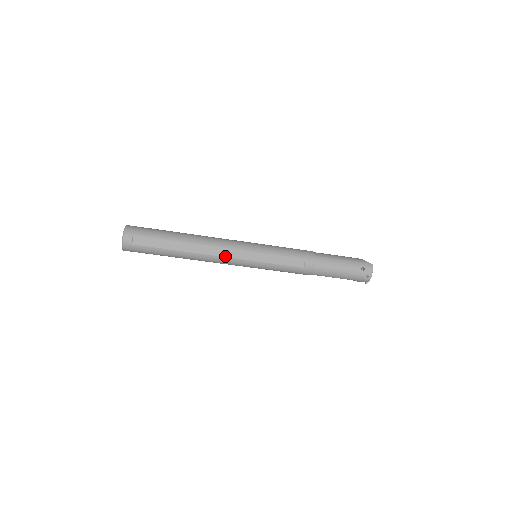
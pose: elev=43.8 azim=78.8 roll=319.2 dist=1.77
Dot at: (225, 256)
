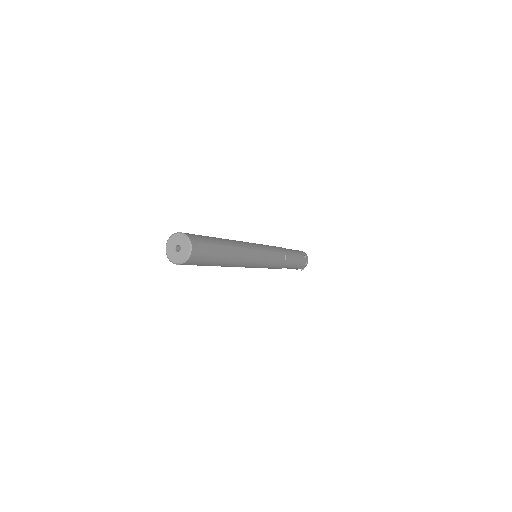
Dot at: (251, 257)
